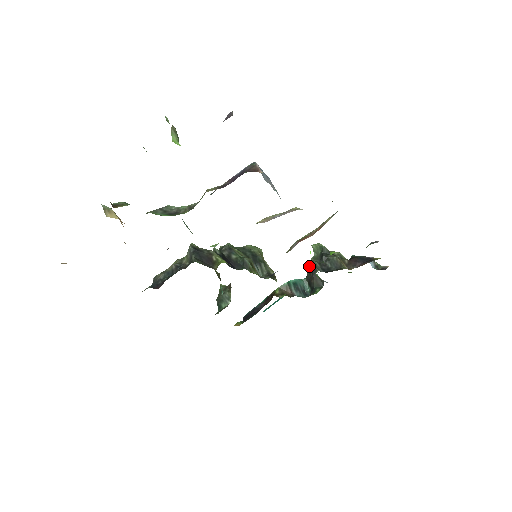
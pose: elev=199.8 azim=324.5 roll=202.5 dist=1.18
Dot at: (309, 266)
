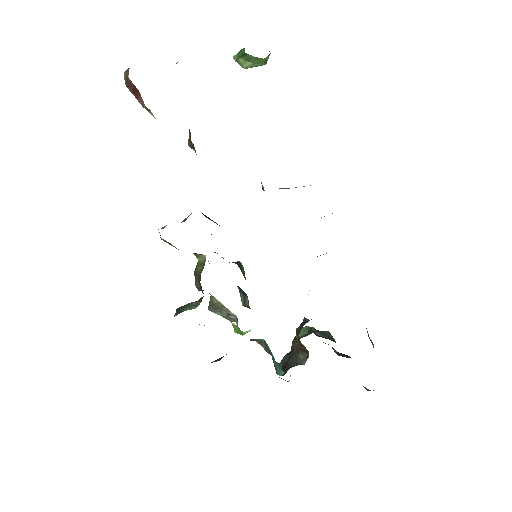
Dot at: occluded
